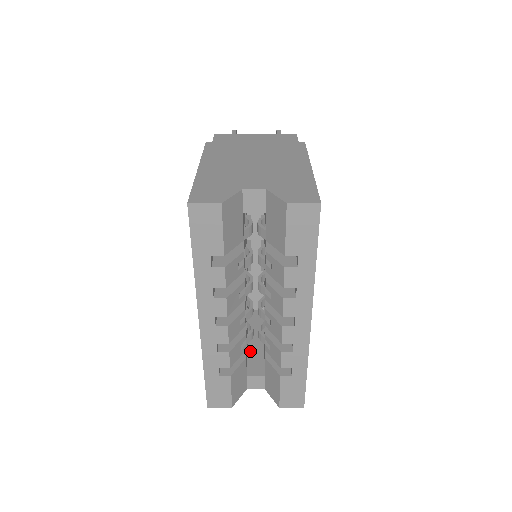
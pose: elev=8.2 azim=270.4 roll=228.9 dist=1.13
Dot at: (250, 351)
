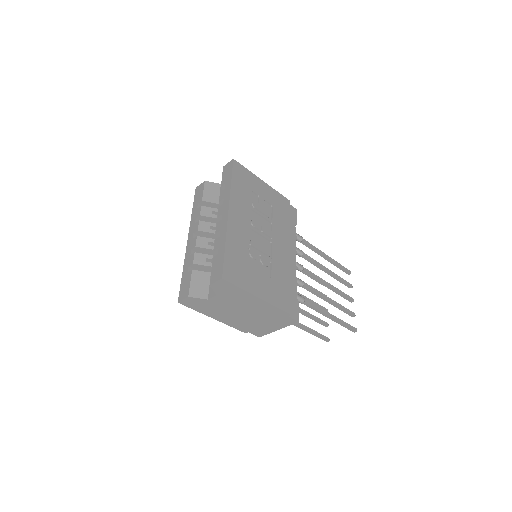
Dot at: occluded
